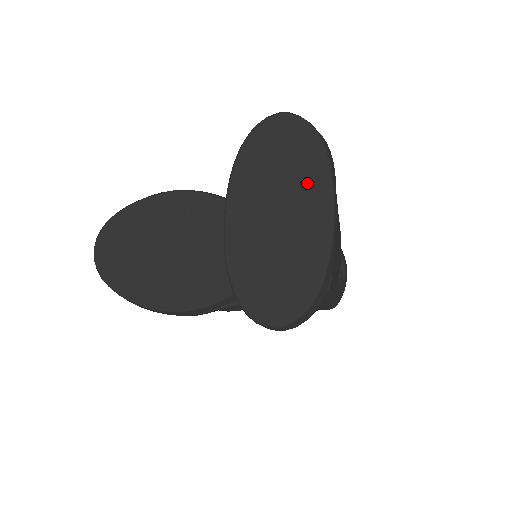
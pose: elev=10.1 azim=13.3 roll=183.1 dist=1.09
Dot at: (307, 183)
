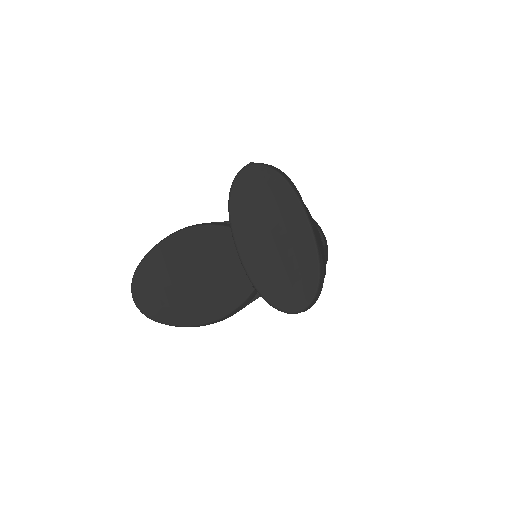
Dot at: (284, 209)
